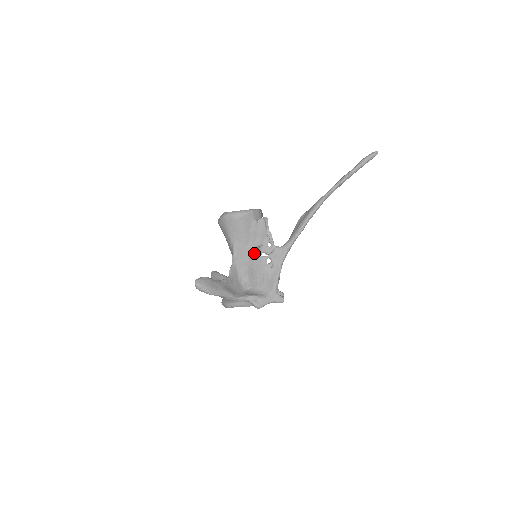
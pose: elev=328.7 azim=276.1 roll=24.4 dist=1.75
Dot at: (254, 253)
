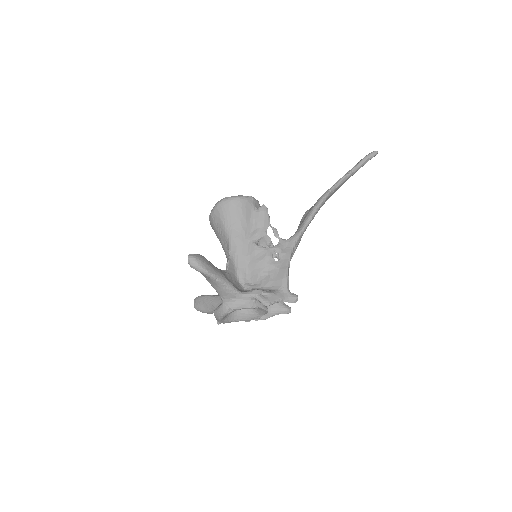
Dot at: (256, 244)
